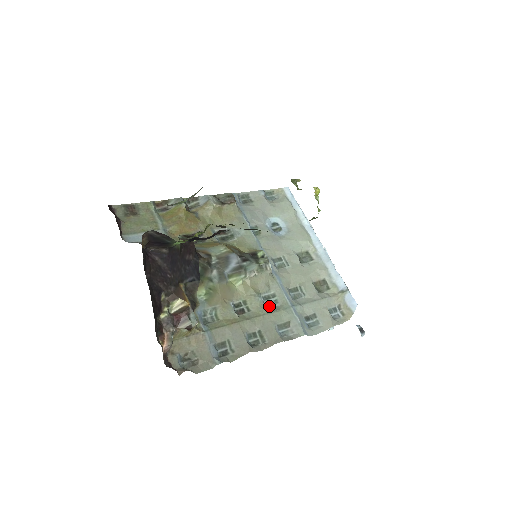
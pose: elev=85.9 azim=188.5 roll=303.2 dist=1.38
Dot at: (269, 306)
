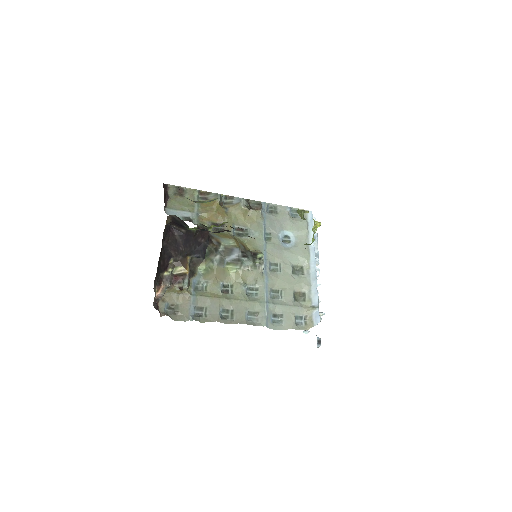
Dot at: (249, 296)
